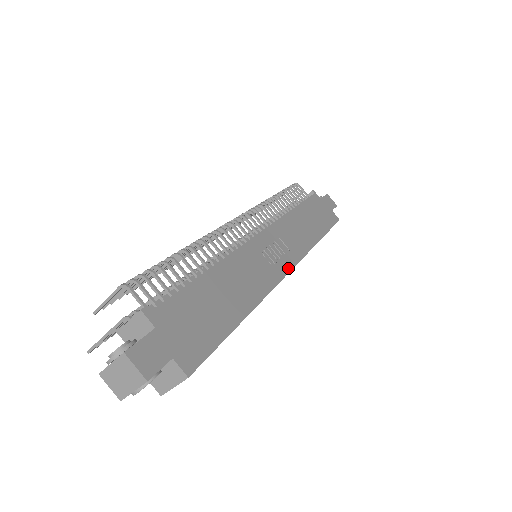
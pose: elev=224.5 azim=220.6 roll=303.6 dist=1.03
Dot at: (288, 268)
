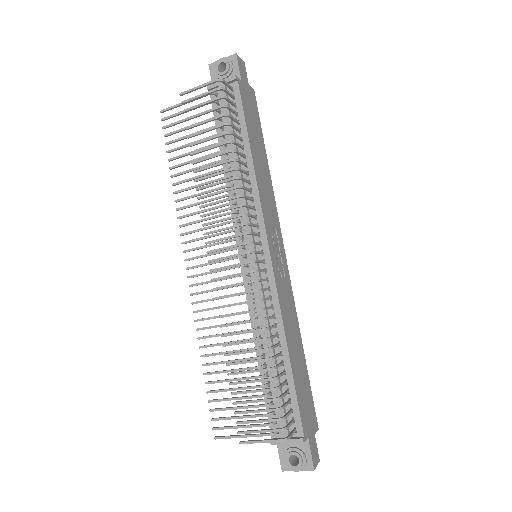
Dot at: (284, 254)
